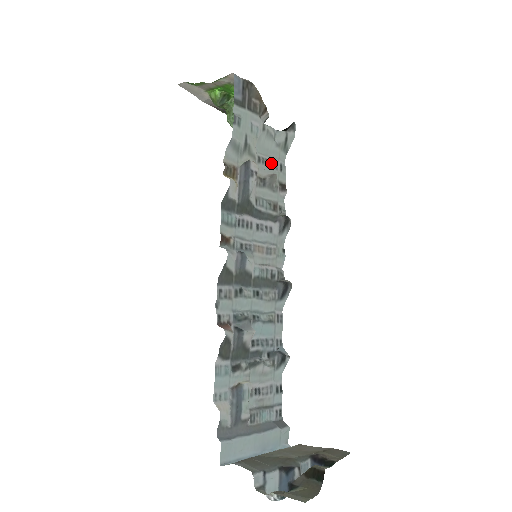
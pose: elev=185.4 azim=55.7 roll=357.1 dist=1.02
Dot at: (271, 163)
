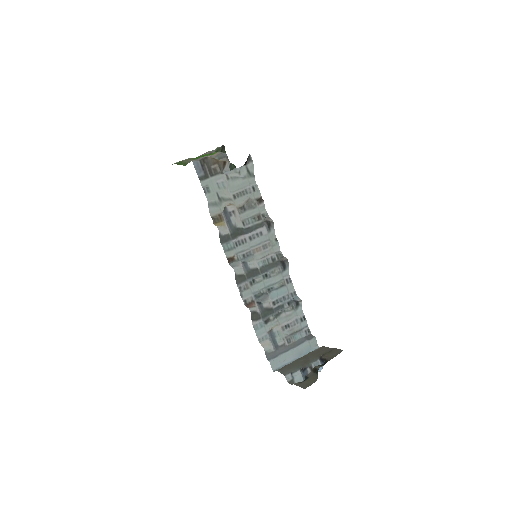
Dot at: (244, 192)
